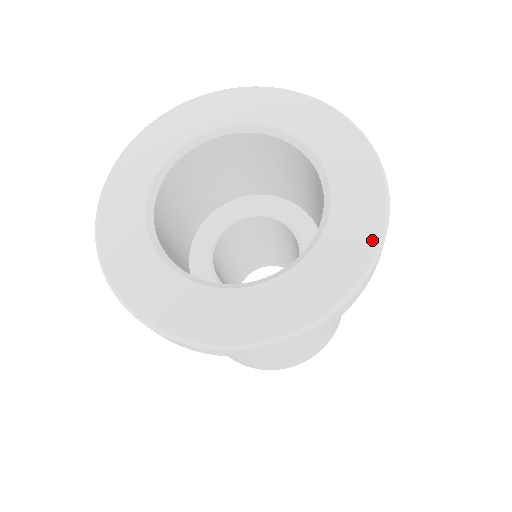
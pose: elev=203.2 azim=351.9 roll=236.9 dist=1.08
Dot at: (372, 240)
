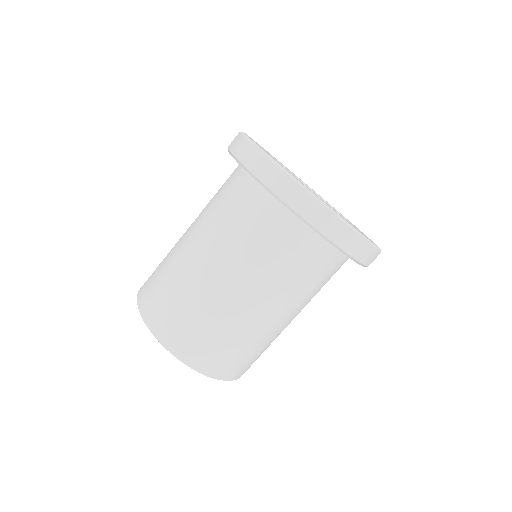
Dot at: occluded
